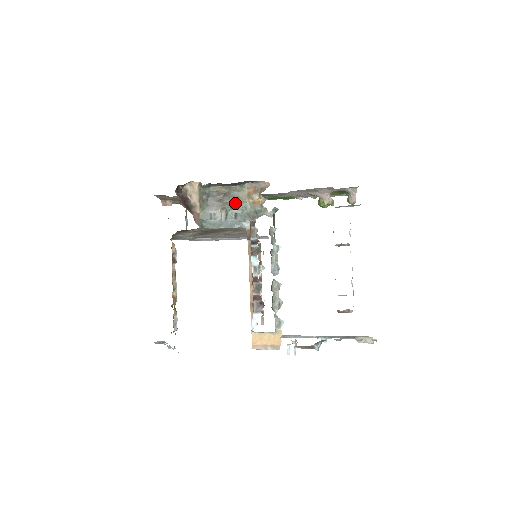
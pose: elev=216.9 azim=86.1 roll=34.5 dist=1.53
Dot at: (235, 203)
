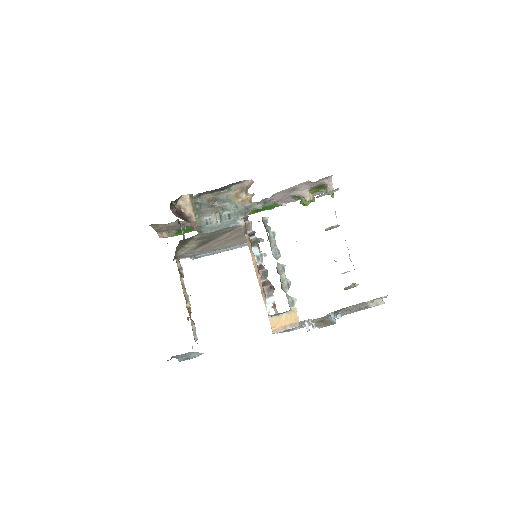
Dot at: (226, 206)
